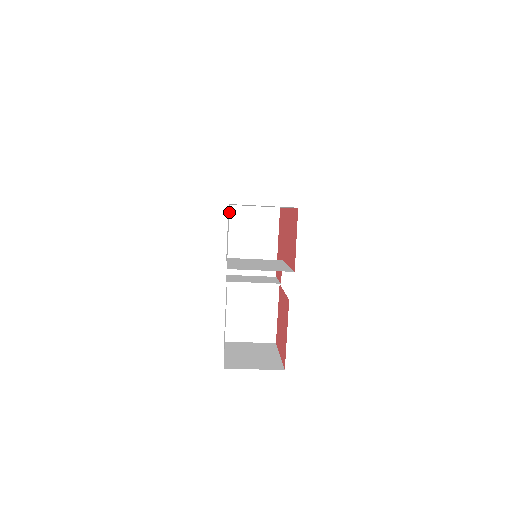
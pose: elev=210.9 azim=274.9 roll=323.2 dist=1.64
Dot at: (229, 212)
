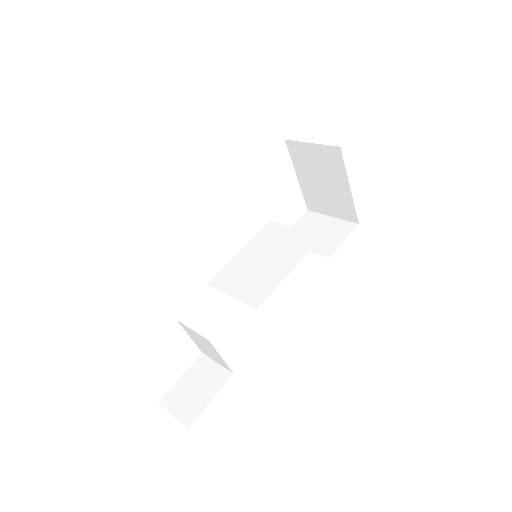
Dot at: (288, 147)
